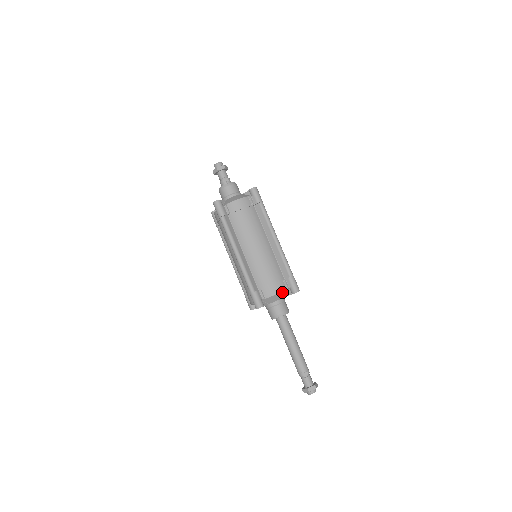
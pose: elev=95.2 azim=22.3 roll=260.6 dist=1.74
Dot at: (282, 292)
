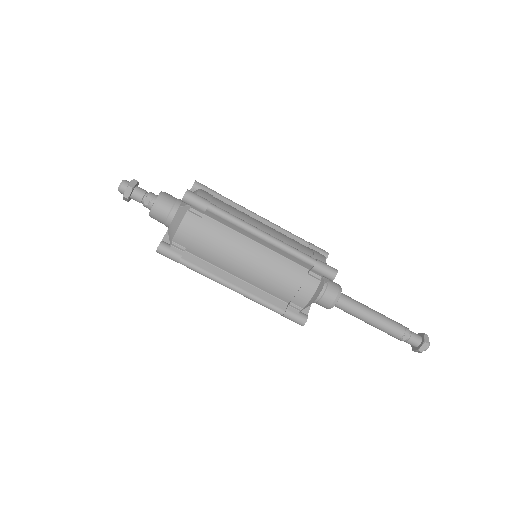
Dot at: (317, 289)
